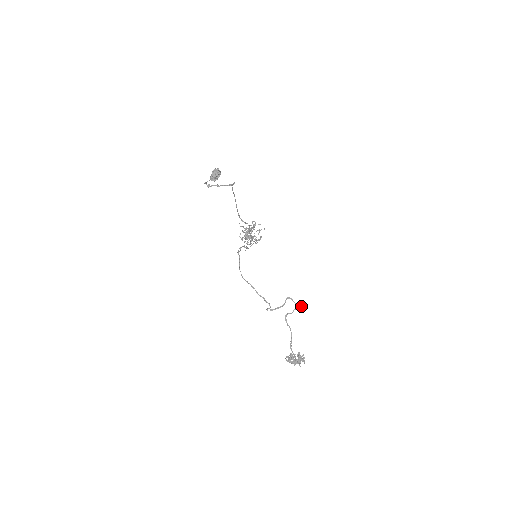
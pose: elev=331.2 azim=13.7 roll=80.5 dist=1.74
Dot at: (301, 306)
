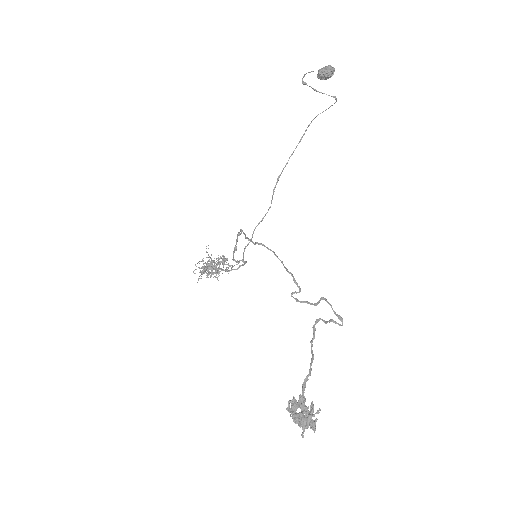
Dot at: (342, 319)
